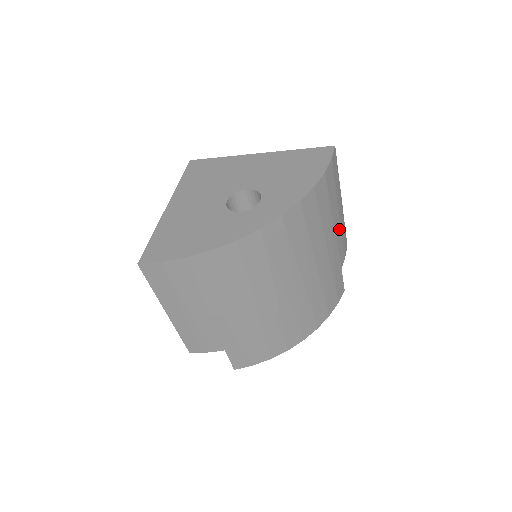
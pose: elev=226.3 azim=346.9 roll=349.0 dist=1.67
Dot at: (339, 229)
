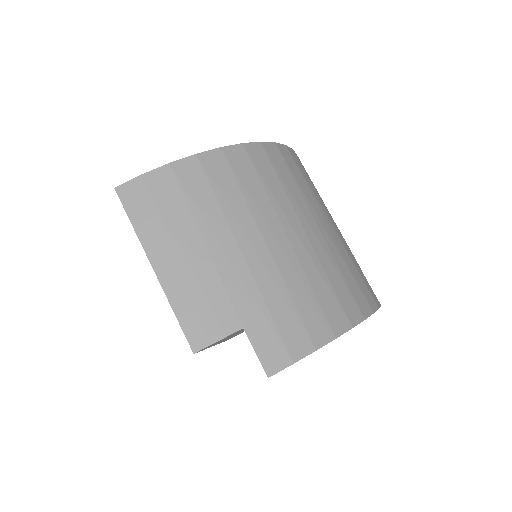
Dot at: occluded
